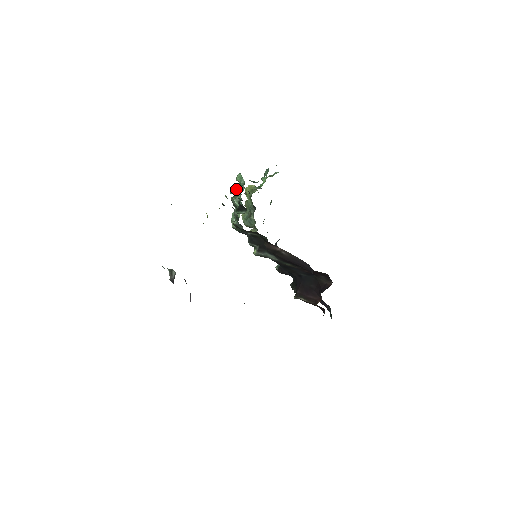
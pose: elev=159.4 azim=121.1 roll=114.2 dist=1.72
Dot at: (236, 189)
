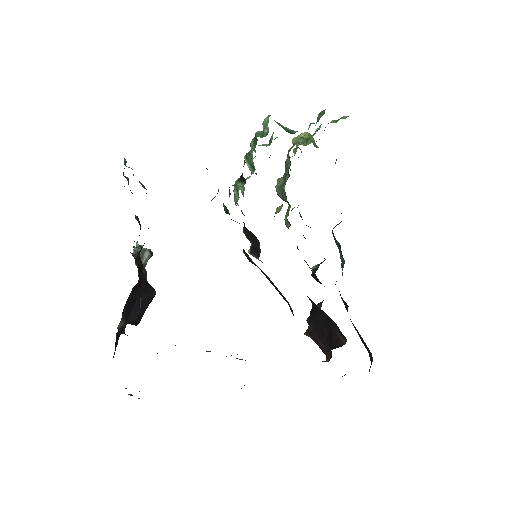
Dot at: (253, 141)
